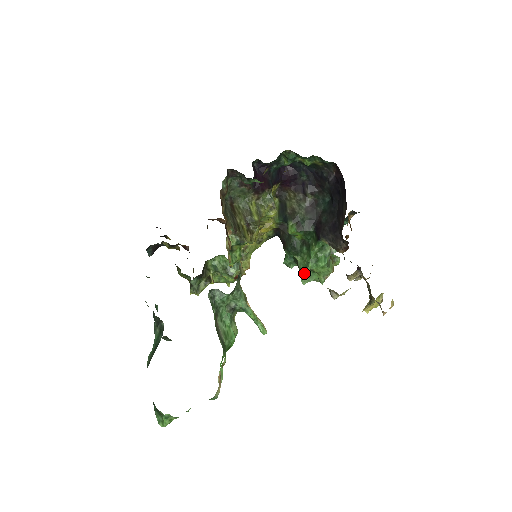
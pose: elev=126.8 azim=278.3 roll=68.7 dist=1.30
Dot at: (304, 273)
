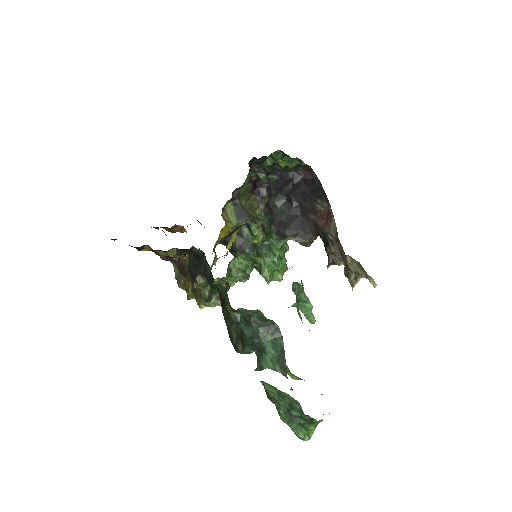
Dot at: (270, 272)
